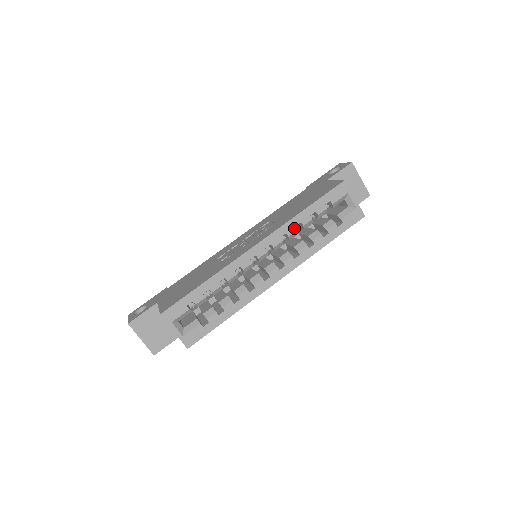
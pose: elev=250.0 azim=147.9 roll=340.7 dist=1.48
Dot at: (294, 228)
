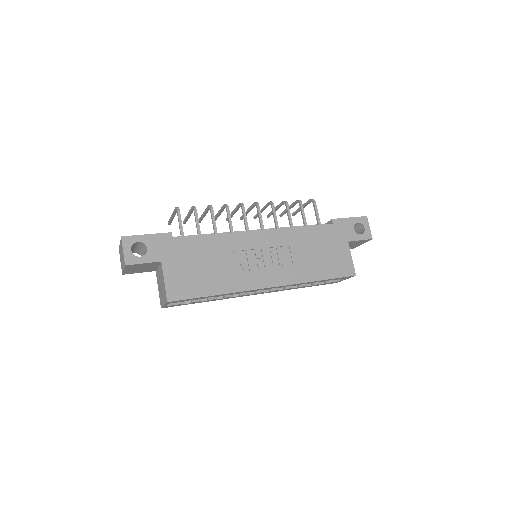
Dot at: (300, 284)
